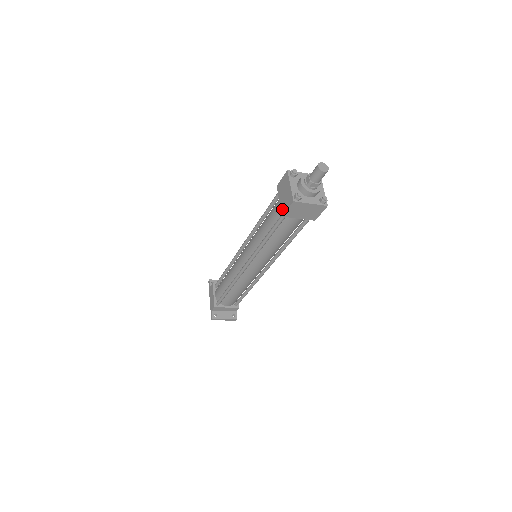
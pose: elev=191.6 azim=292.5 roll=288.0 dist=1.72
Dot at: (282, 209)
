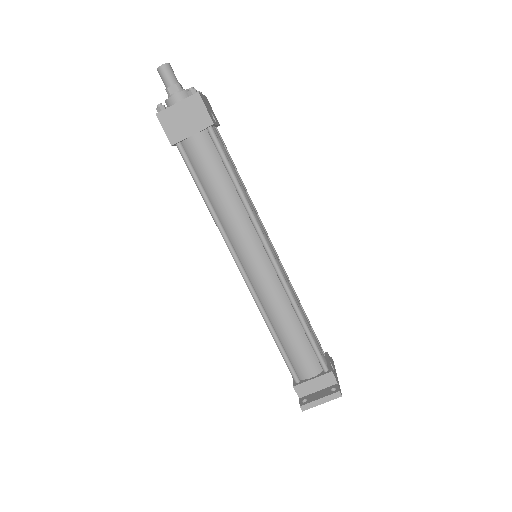
Dot at: occluded
